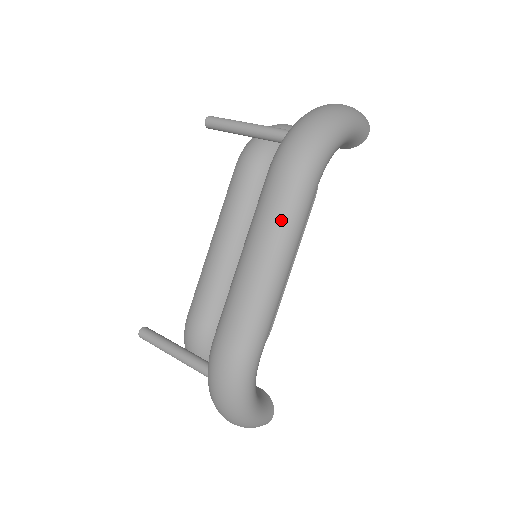
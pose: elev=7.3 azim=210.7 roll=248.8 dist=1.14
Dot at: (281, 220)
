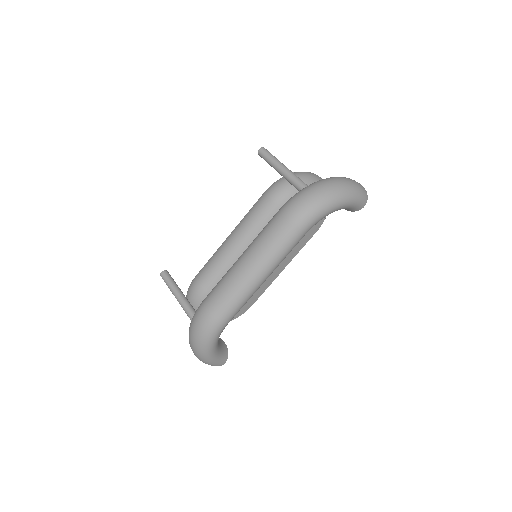
Dot at: (272, 247)
